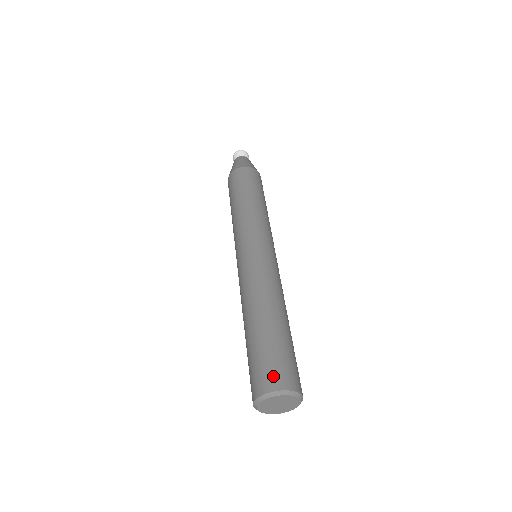
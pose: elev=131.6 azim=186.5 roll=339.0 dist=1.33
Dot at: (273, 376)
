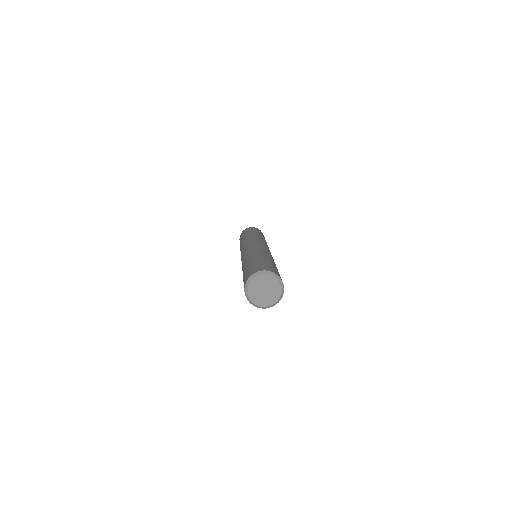
Dot at: (250, 272)
